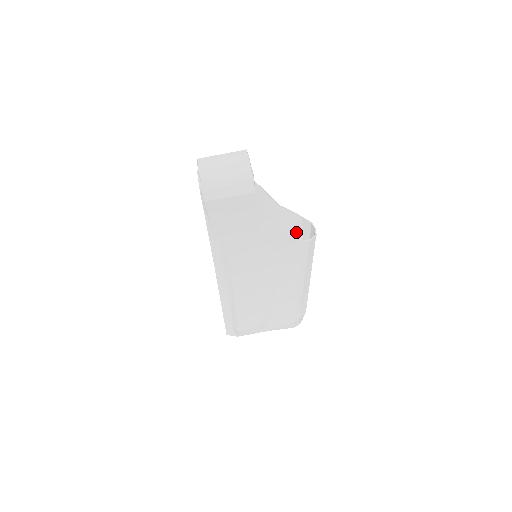
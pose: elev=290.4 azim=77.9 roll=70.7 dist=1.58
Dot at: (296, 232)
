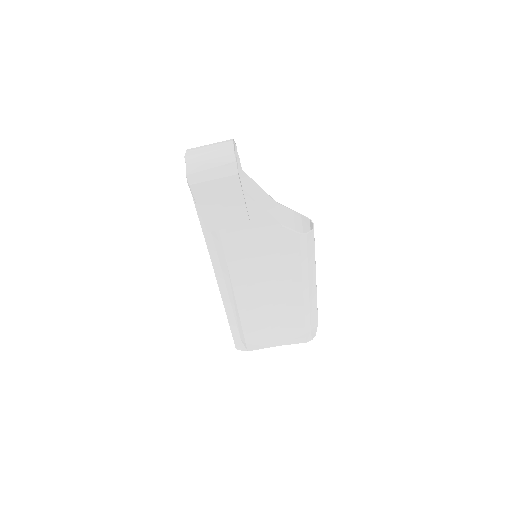
Dot at: occluded
